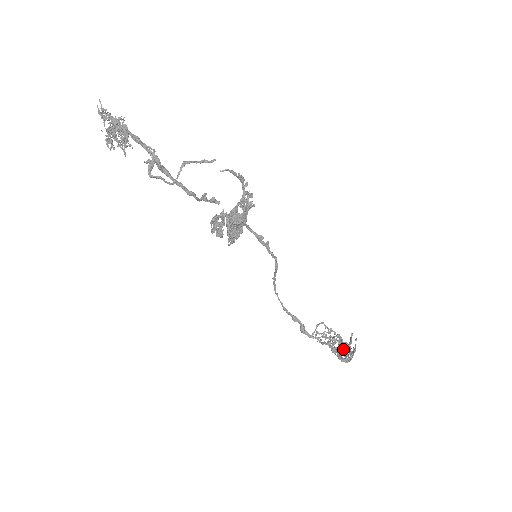
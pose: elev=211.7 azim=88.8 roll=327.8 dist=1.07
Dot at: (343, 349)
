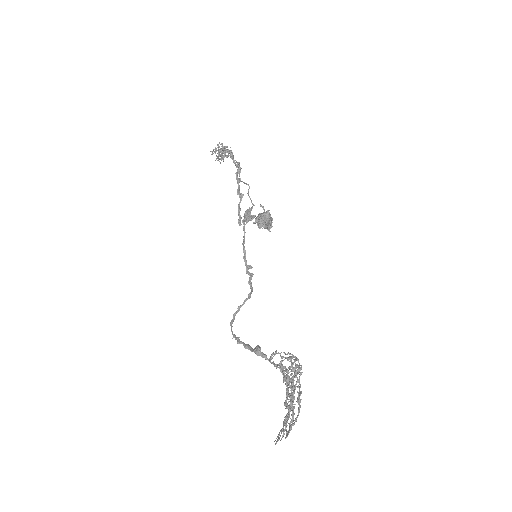
Dot at: (299, 380)
